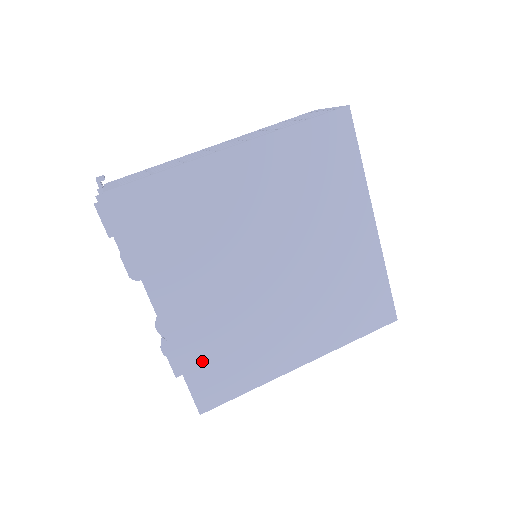
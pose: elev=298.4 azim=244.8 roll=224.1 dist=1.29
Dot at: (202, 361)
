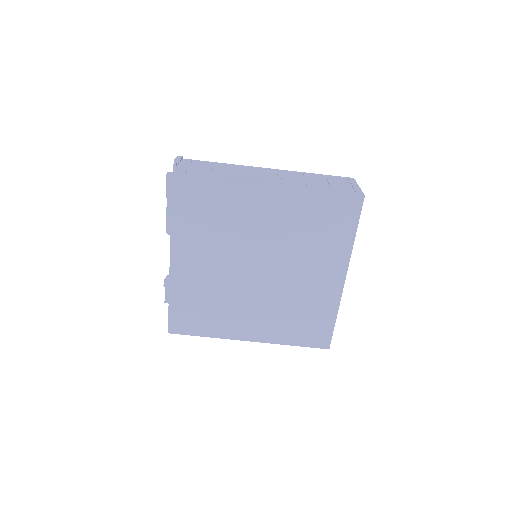
Dot at: (185, 303)
